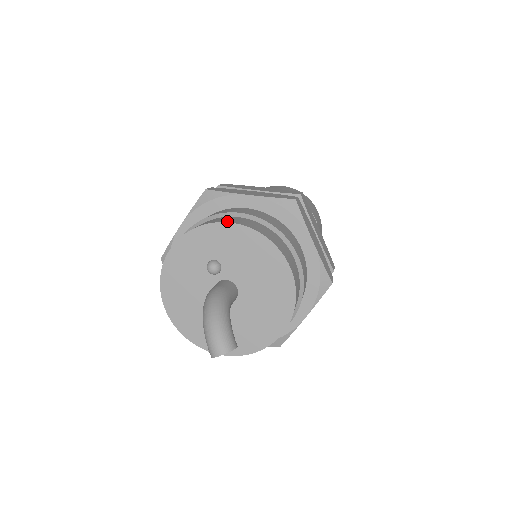
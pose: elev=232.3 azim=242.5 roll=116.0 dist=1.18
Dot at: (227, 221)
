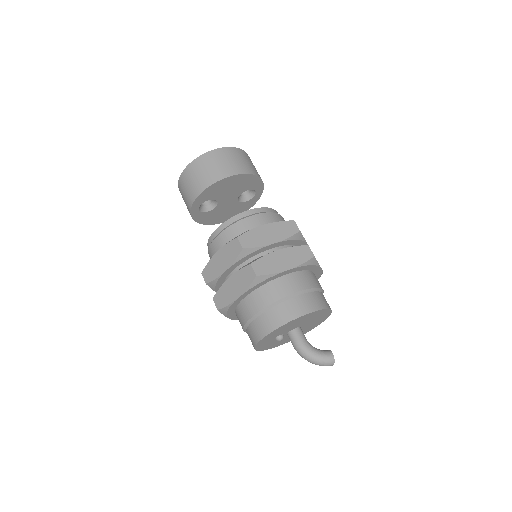
Dot at: (262, 336)
